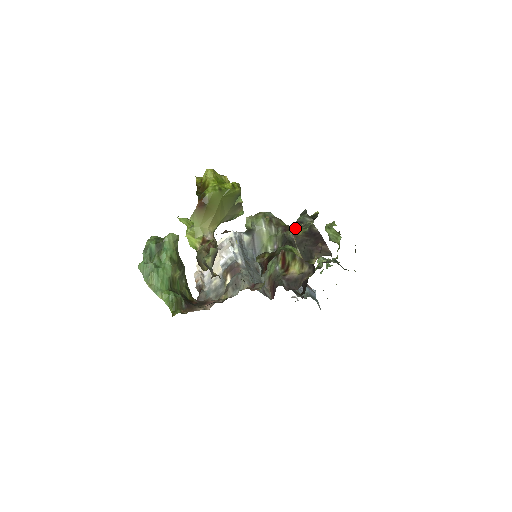
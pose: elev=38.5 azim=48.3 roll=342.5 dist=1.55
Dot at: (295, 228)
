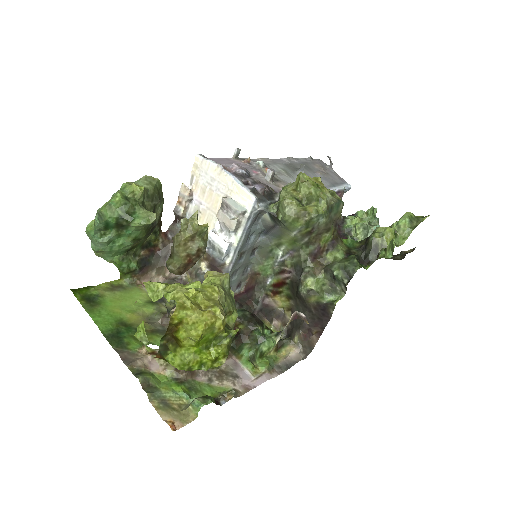
Dot at: (323, 273)
